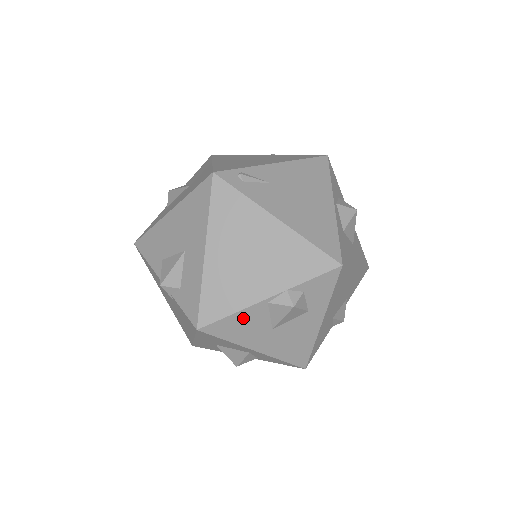
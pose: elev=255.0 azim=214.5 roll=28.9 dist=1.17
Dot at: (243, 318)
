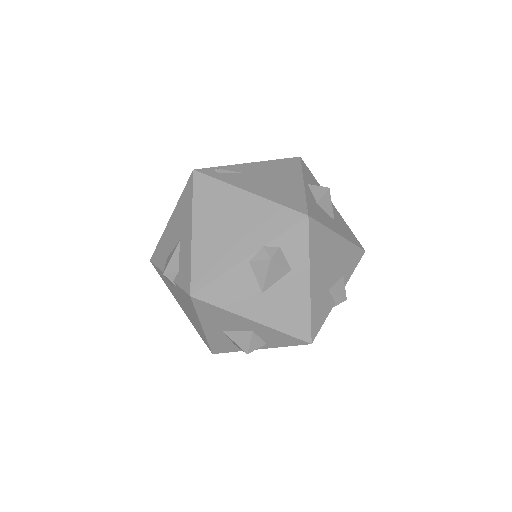
Dot at: (230, 281)
